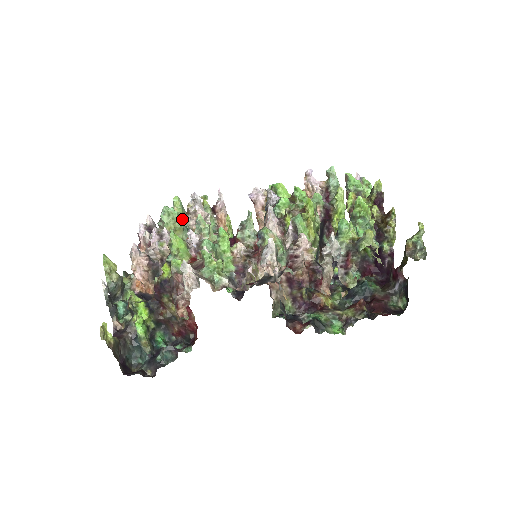
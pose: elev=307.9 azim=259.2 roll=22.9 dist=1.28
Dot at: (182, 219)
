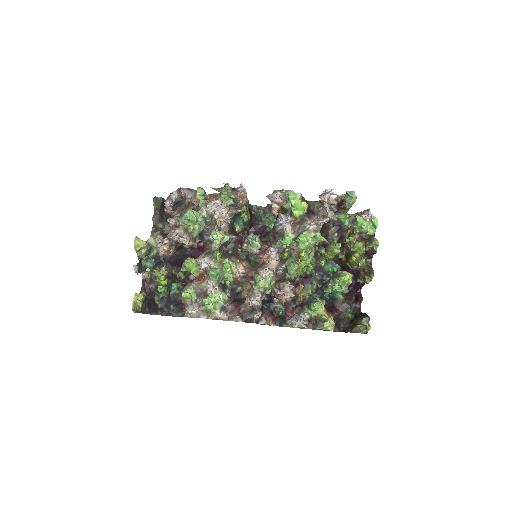
Dot at: (204, 200)
